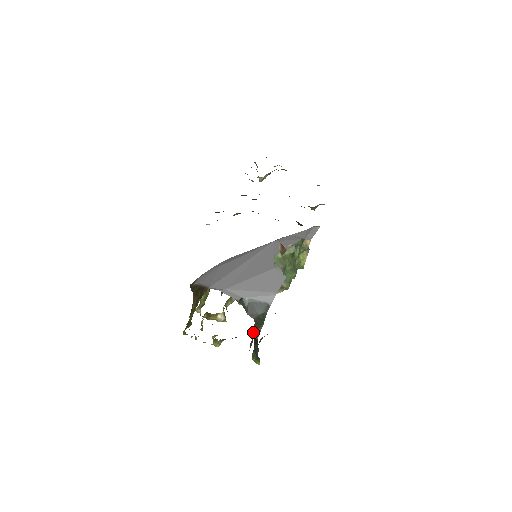
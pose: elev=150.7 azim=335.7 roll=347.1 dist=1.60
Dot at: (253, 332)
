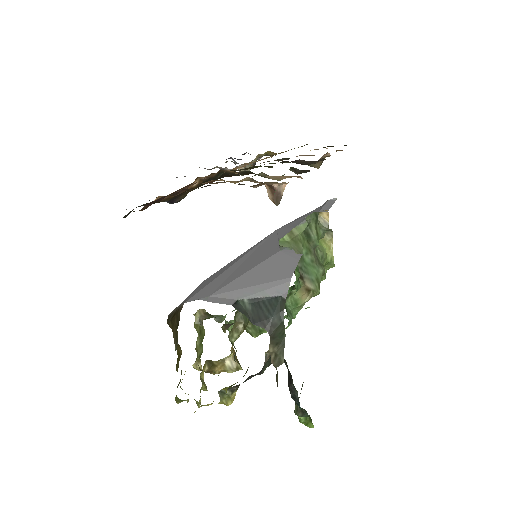
Dot at: (273, 355)
